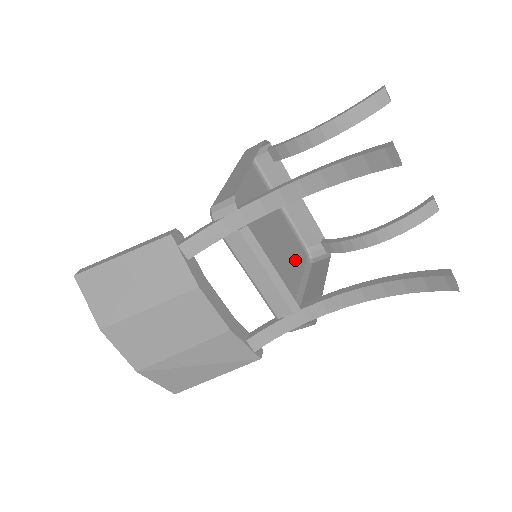
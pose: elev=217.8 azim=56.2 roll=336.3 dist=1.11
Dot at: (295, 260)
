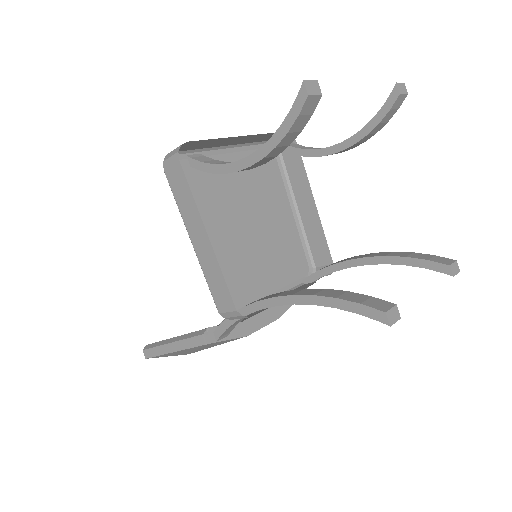
Dot at: (271, 184)
